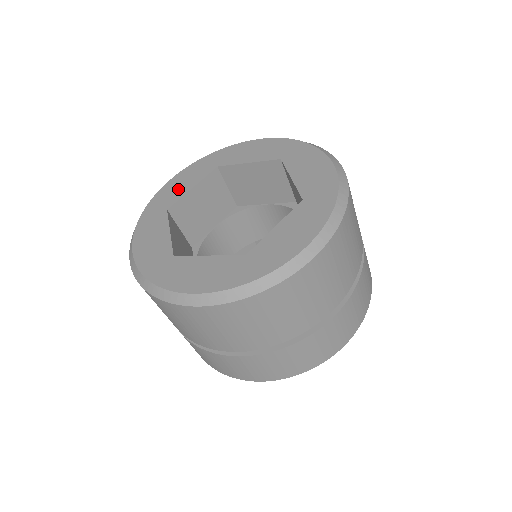
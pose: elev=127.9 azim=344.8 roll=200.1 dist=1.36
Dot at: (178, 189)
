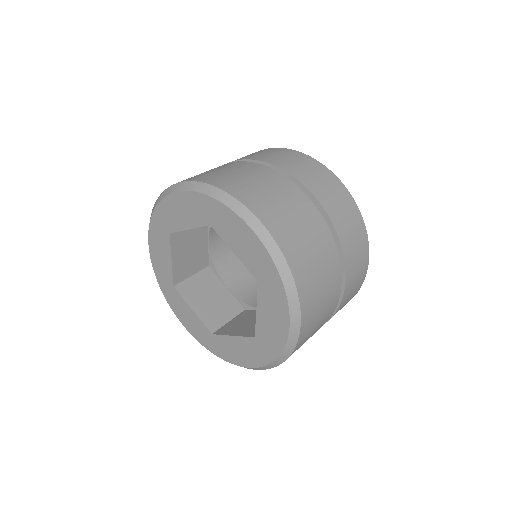
Dot at: (163, 263)
